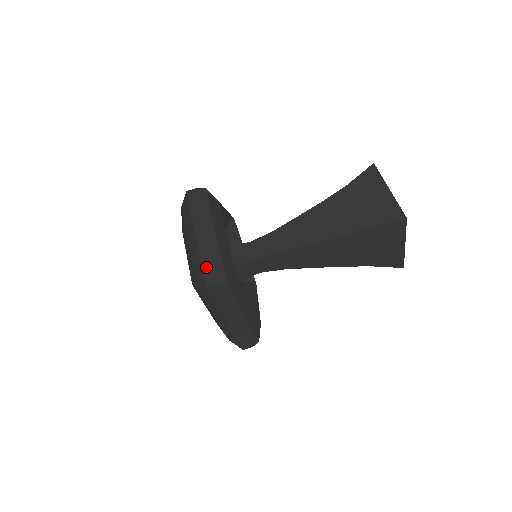
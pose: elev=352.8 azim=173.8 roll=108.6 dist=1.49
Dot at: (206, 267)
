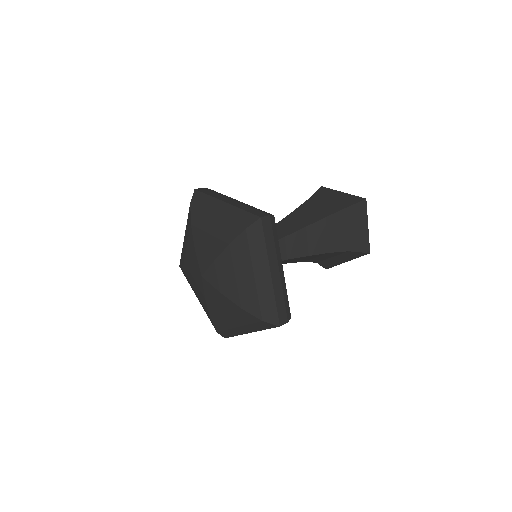
Dot at: (250, 210)
